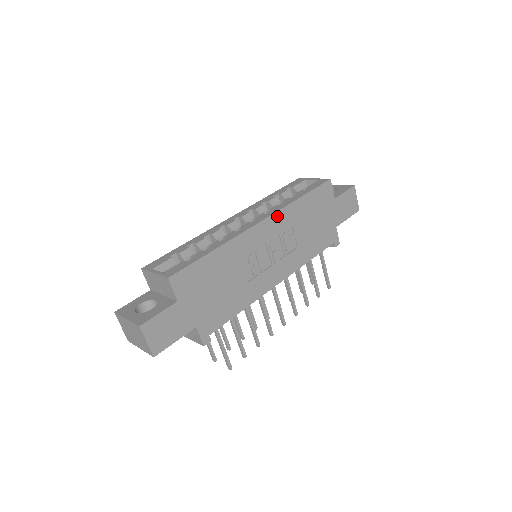
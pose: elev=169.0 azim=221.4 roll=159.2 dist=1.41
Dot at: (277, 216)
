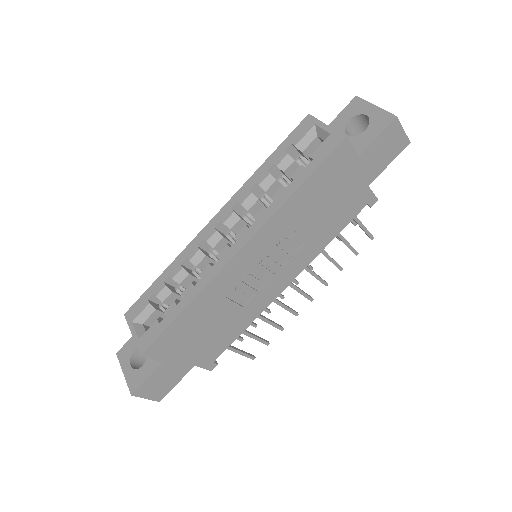
Dot at: (263, 231)
